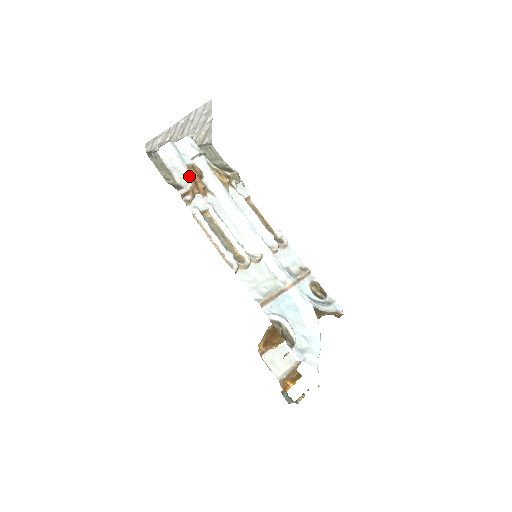
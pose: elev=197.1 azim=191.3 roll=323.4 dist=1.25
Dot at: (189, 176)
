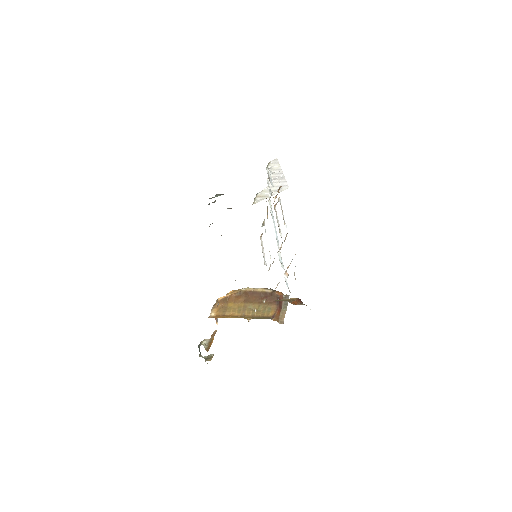
Dot at: occluded
